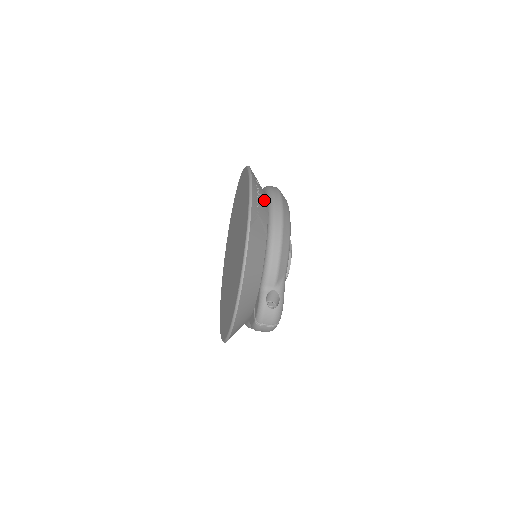
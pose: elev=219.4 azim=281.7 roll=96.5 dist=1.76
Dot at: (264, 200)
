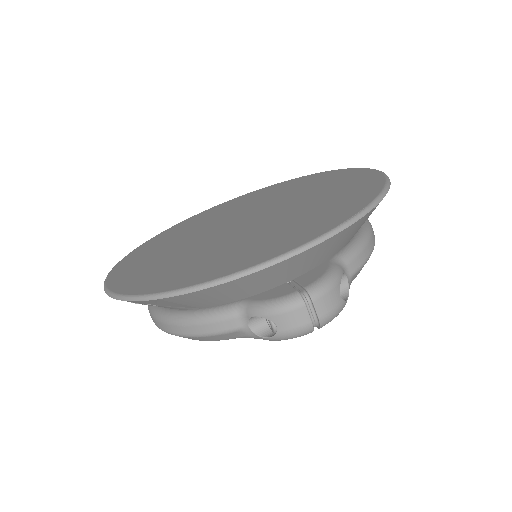
Dot at: occluded
